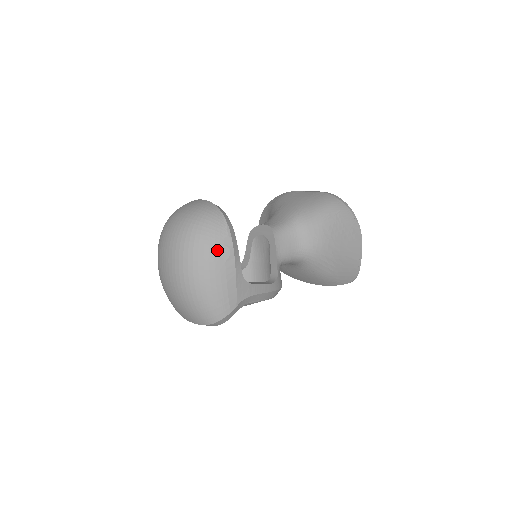
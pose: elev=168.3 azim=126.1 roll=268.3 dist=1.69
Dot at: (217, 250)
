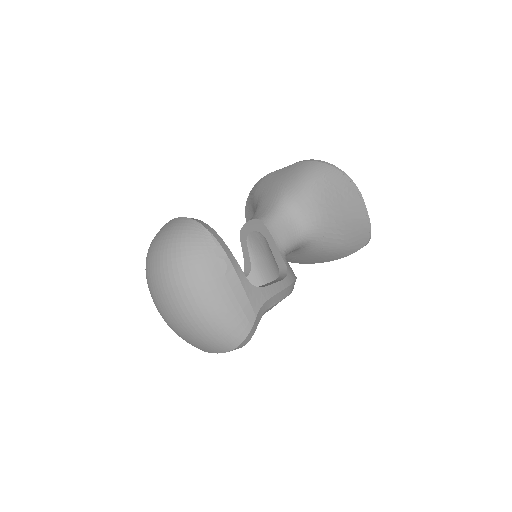
Dot at: (211, 266)
